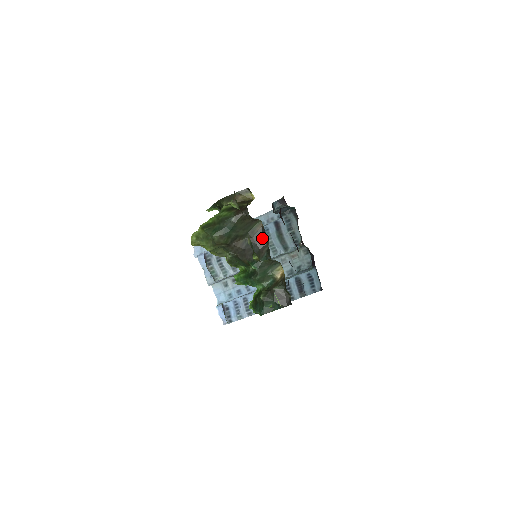
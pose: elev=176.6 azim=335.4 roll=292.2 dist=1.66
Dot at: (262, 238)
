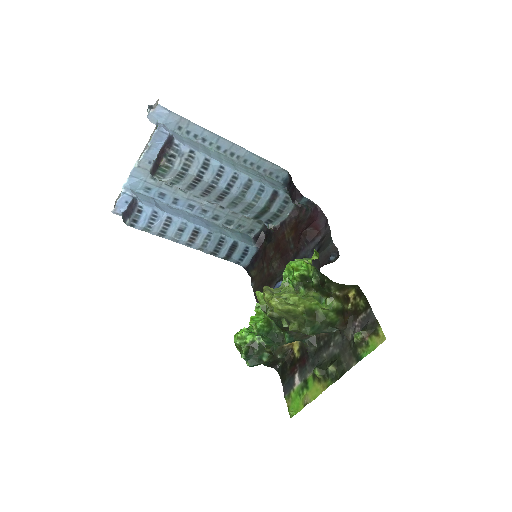
Dot at: occluded
